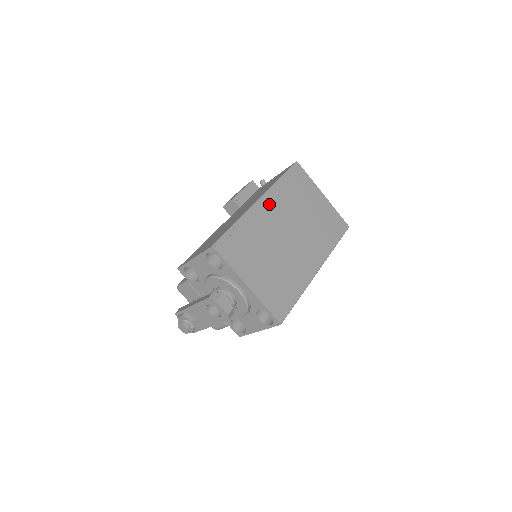
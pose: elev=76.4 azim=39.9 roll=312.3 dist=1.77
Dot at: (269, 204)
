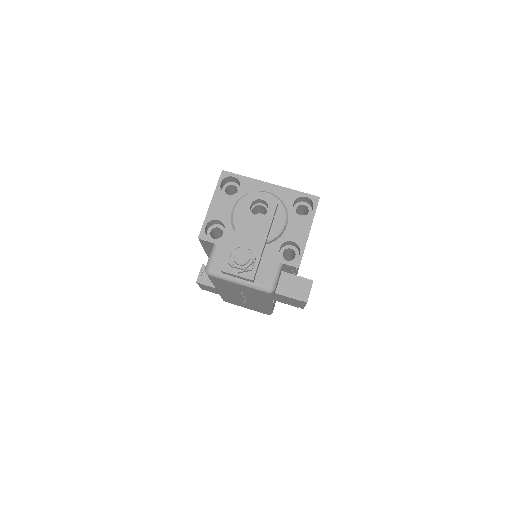
Dot at: occluded
